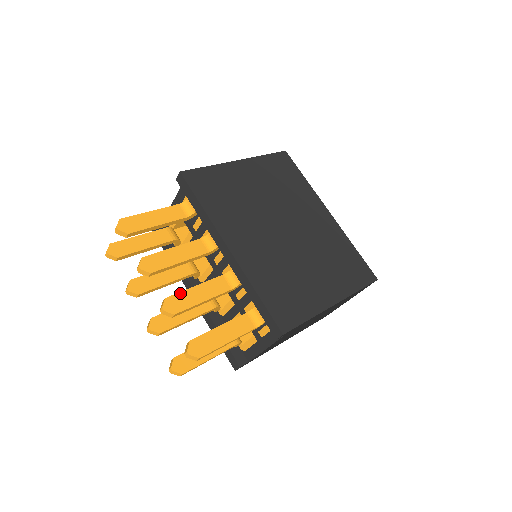
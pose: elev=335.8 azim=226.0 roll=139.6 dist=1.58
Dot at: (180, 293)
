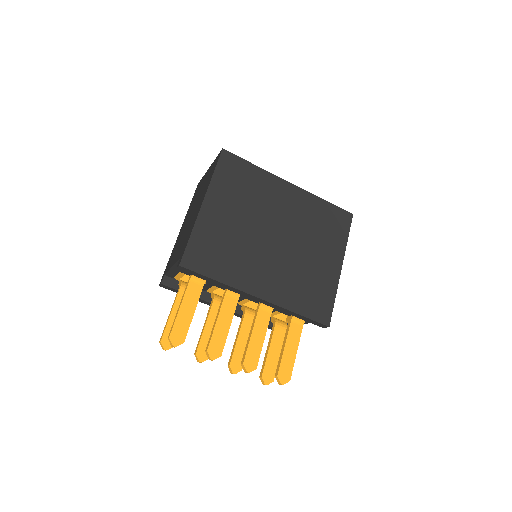
Dot at: (247, 351)
